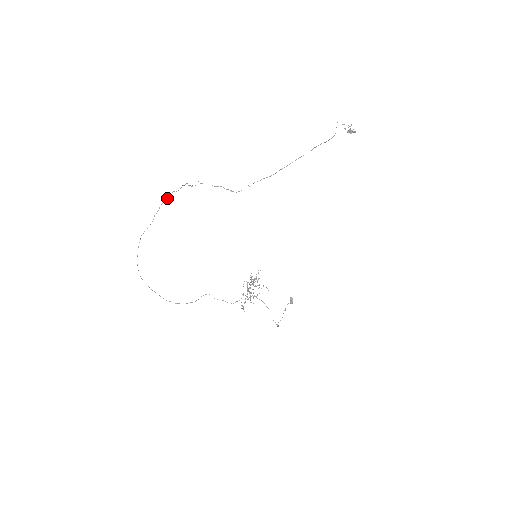
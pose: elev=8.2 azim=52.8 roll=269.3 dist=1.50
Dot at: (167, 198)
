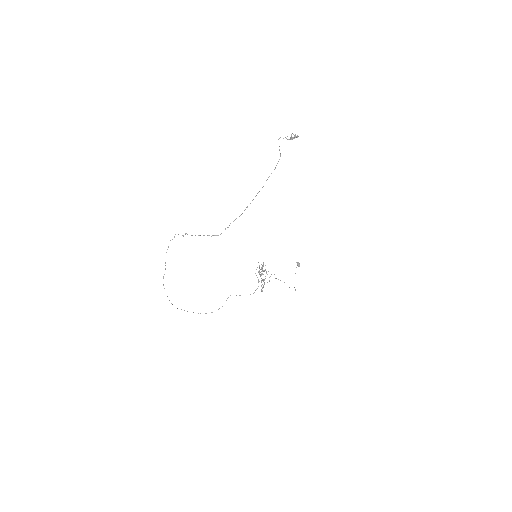
Dot at: (168, 247)
